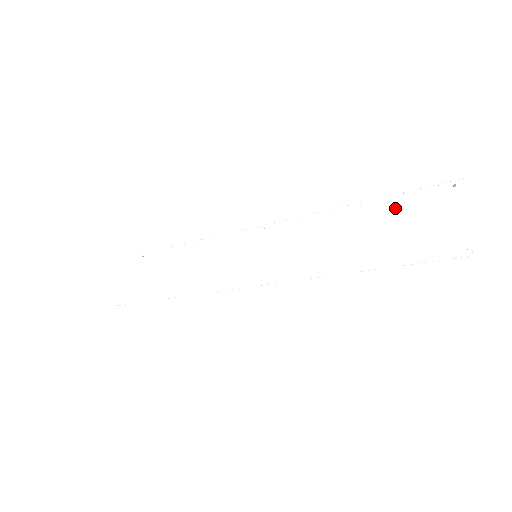
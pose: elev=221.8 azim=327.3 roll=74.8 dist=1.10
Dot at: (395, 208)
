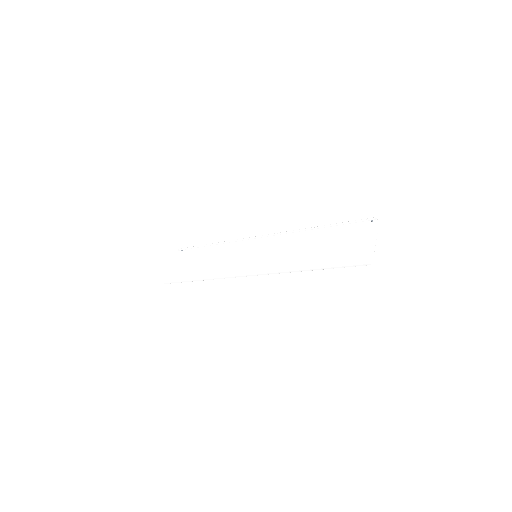
Dot at: (339, 232)
